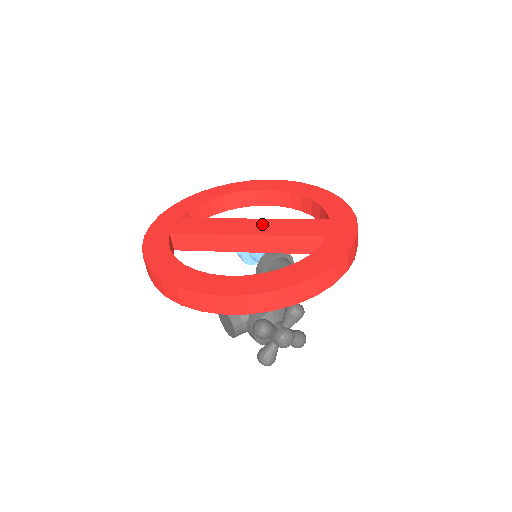
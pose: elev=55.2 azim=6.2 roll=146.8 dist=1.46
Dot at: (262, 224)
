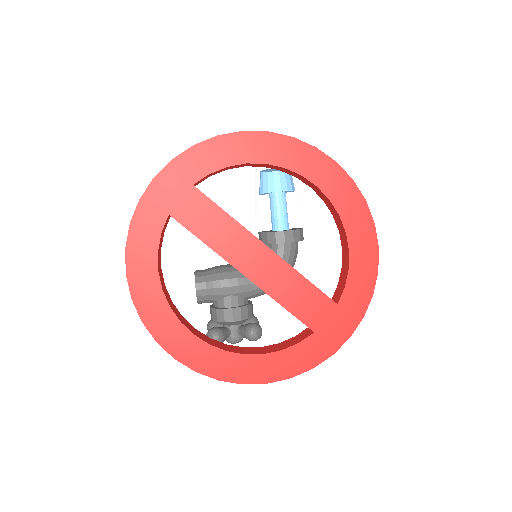
Dot at: (271, 266)
